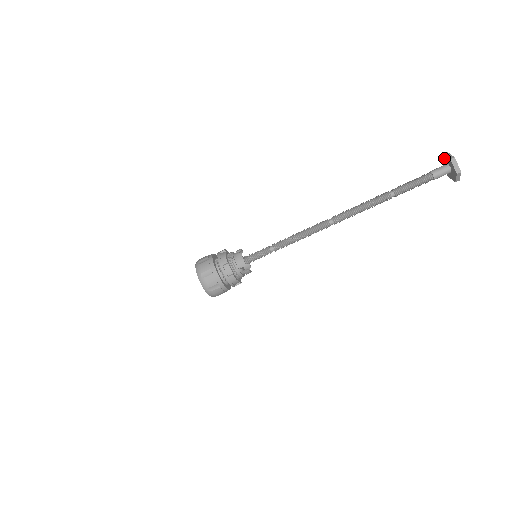
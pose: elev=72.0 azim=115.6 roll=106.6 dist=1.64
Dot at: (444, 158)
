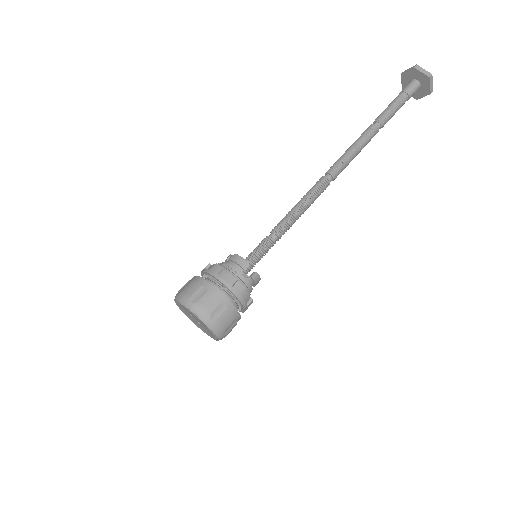
Dot at: (404, 78)
